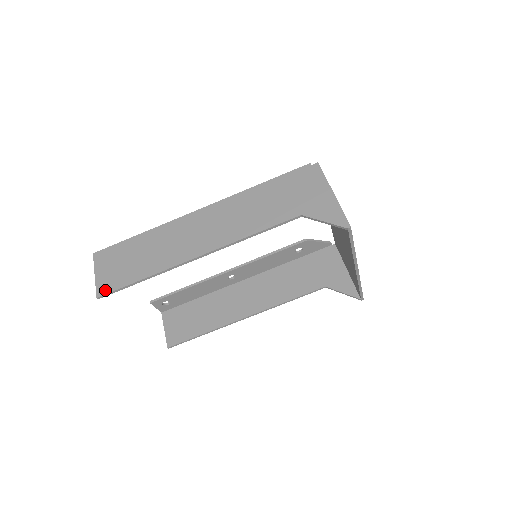
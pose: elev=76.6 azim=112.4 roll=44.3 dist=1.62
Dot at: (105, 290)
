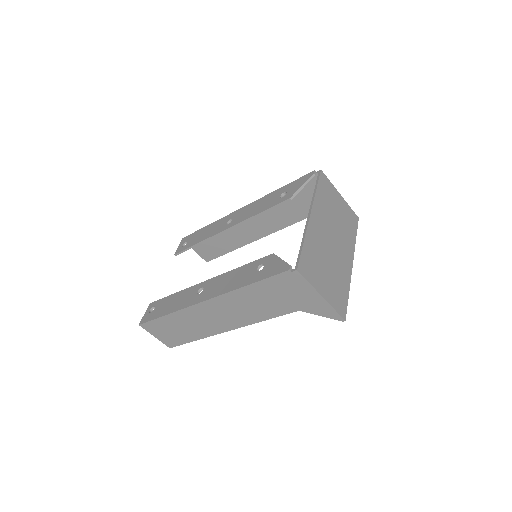
Dot at: (172, 345)
